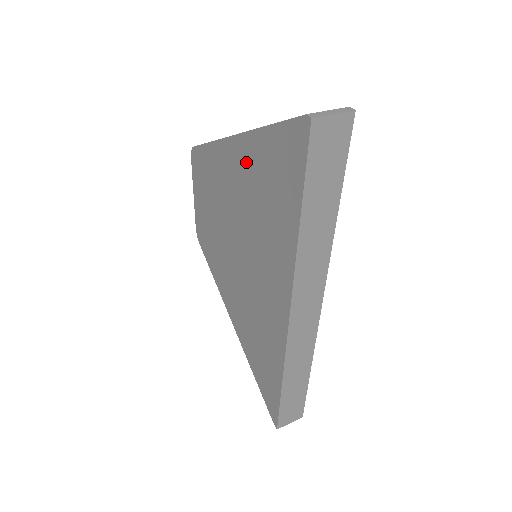
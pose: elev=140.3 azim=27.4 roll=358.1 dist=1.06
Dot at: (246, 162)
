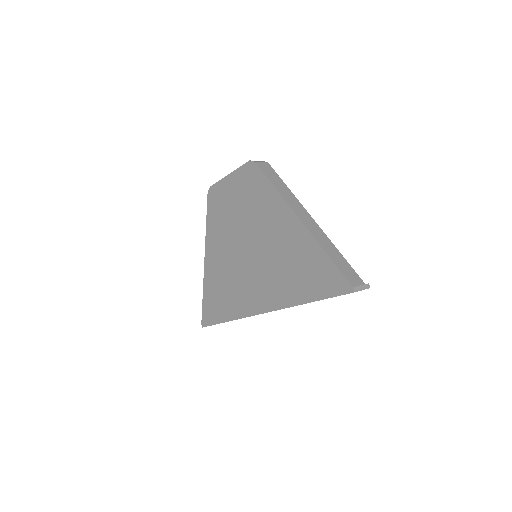
Dot at: (298, 240)
